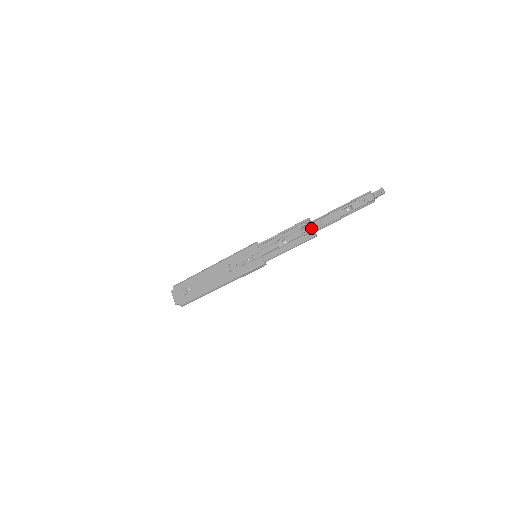
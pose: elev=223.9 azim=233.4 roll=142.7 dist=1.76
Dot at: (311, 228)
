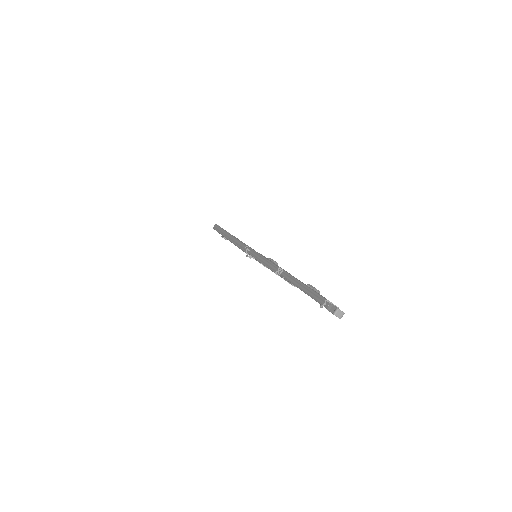
Dot at: occluded
